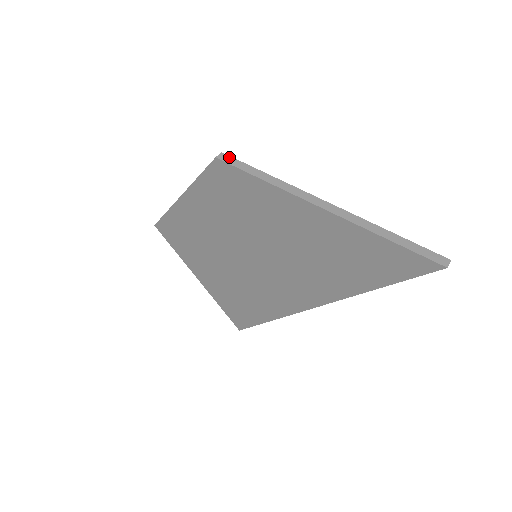
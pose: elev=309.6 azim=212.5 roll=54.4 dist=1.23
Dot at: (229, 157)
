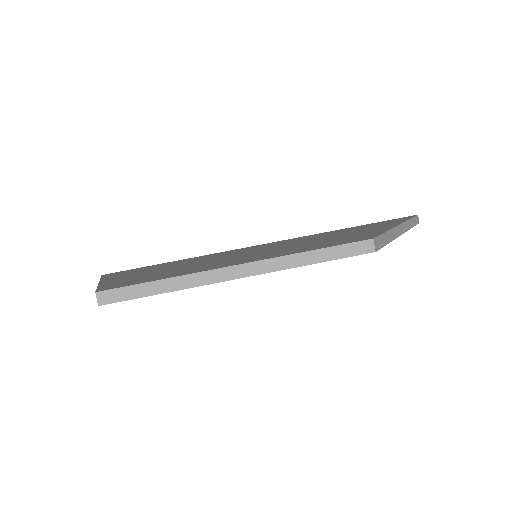
Dot at: (377, 239)
